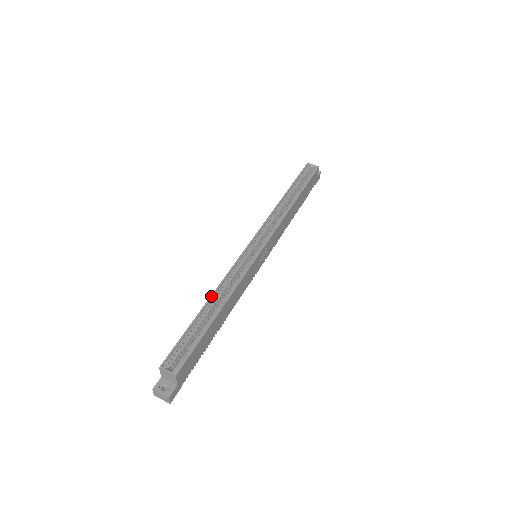
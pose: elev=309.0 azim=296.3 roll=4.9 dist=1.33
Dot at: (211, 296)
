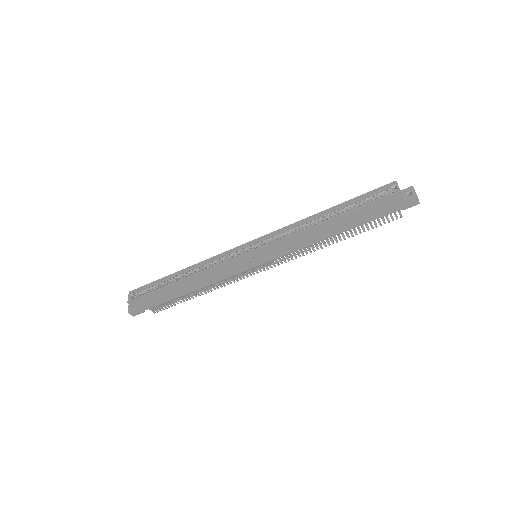
Dot at: (187, 268)
